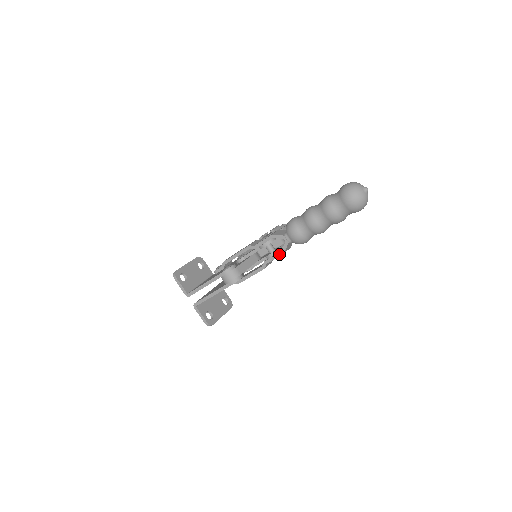
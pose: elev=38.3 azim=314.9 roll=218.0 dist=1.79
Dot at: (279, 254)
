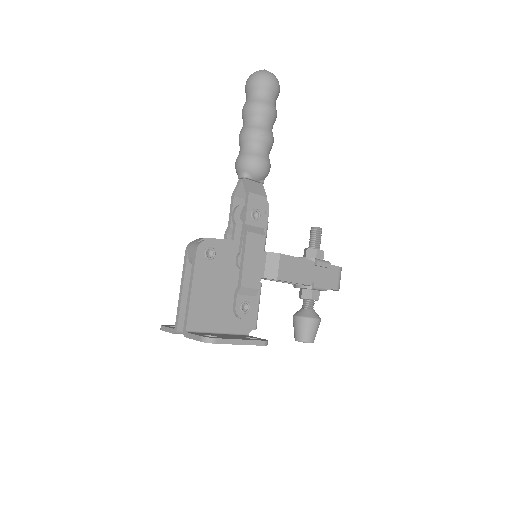
Dot at: (246, 199)
